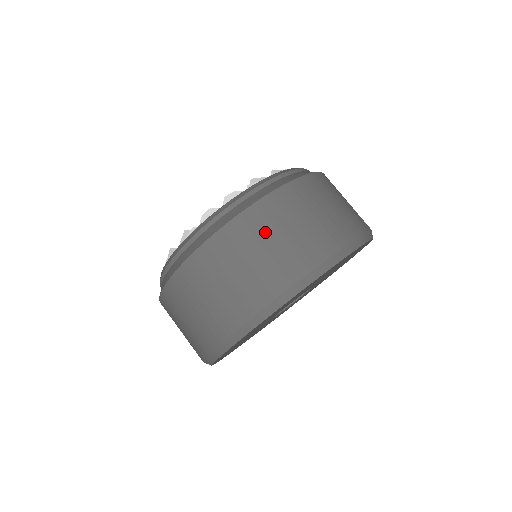
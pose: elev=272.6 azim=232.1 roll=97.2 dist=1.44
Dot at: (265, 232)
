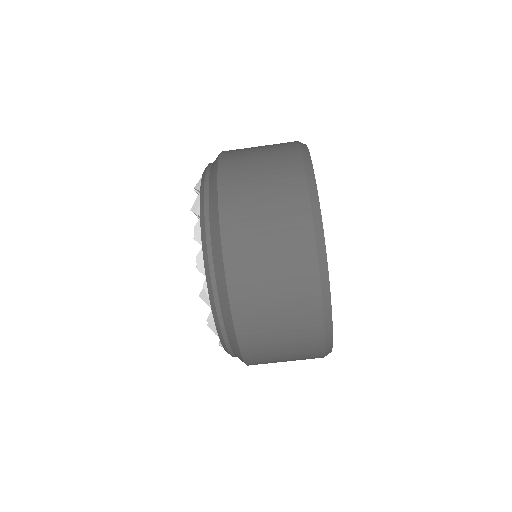
Dot at: (251, 218)
